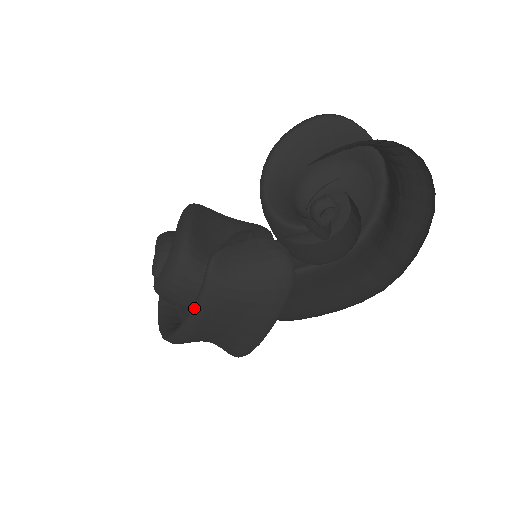
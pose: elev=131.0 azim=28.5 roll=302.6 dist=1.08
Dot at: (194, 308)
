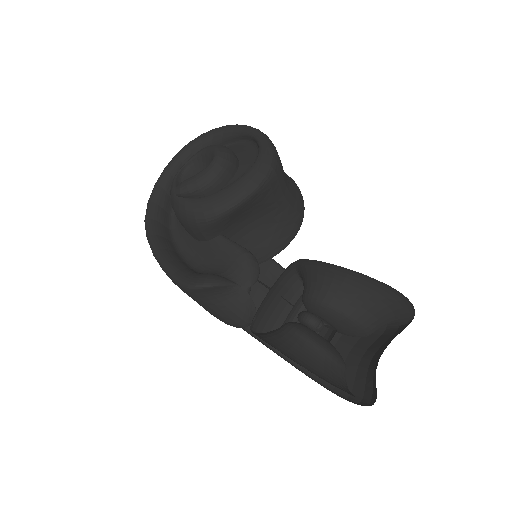
Dot at: (165, 270)
